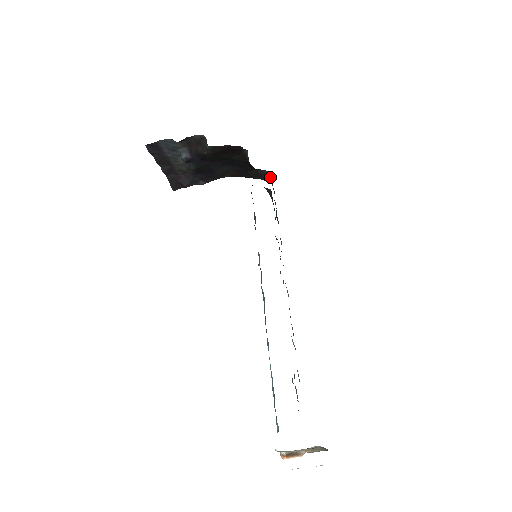
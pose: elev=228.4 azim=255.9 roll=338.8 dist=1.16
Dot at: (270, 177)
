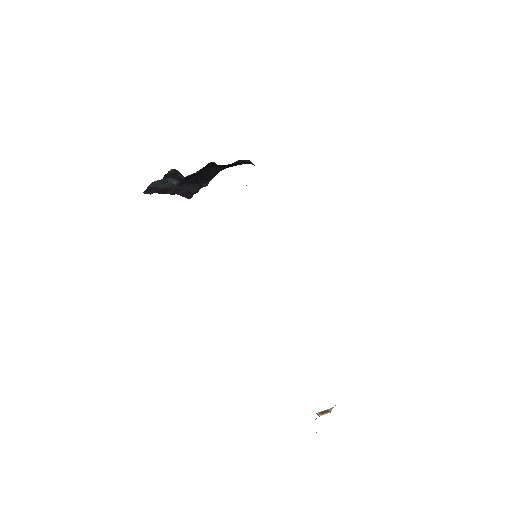
Dot at: (250, 161)
